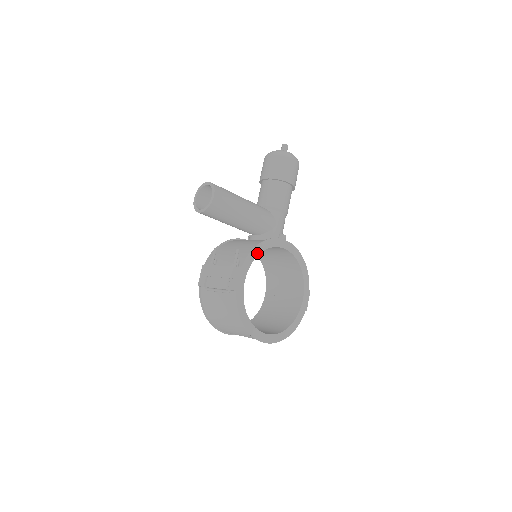
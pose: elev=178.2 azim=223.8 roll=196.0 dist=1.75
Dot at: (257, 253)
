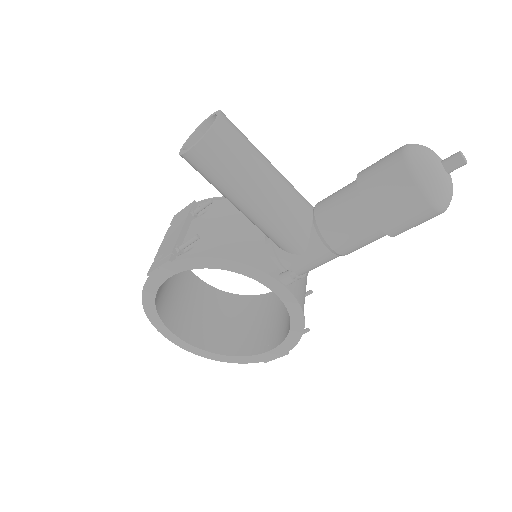
Dot at: (213, 265)
